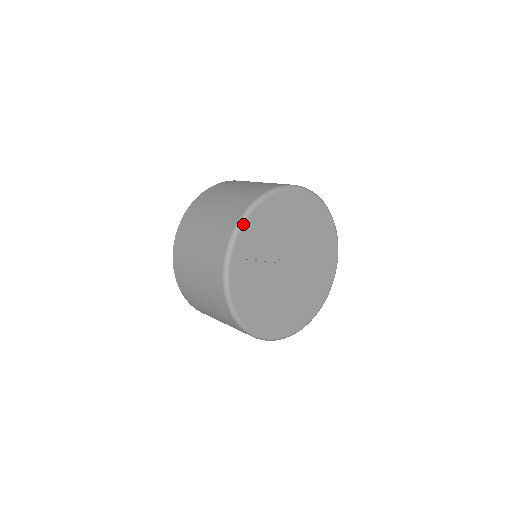
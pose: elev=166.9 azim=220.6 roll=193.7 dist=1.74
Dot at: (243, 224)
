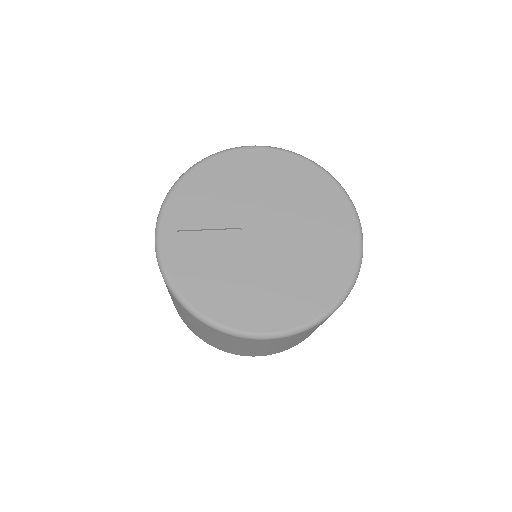
Dot at: (169, 198)
